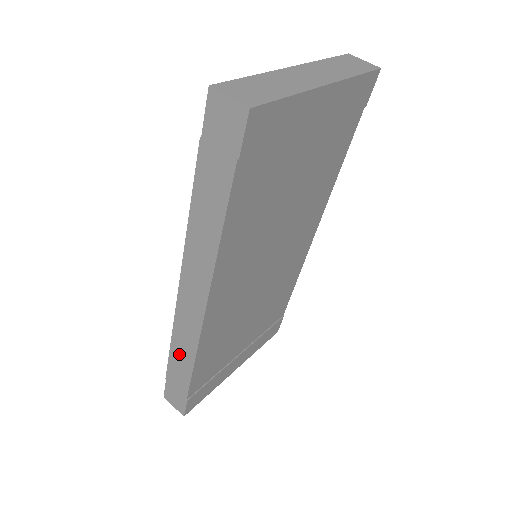
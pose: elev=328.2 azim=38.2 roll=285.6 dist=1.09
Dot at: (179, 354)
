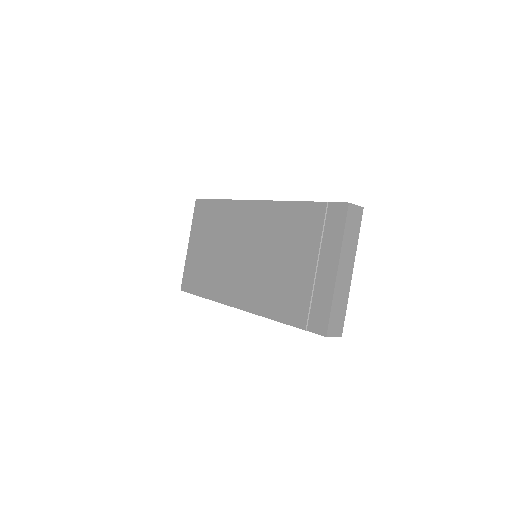
Dot at: occluded
